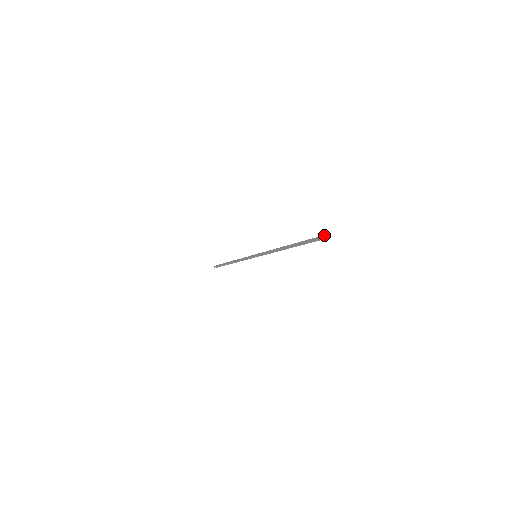
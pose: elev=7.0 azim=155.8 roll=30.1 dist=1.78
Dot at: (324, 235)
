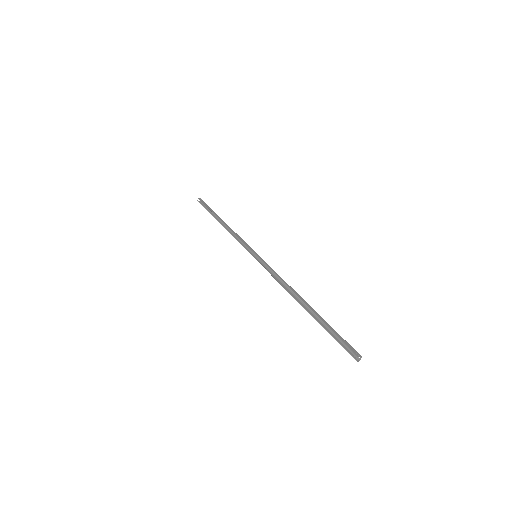
Dot at: (357, 357)
